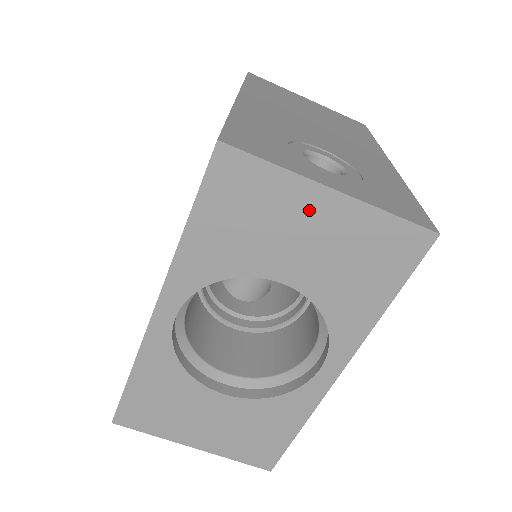
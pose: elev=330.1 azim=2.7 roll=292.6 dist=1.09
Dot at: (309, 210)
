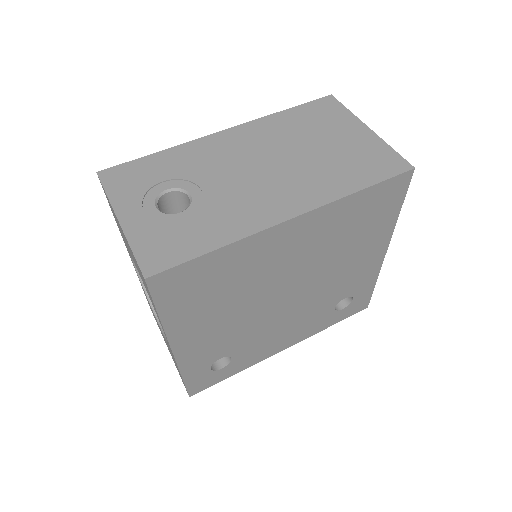
Dot at: occluded
